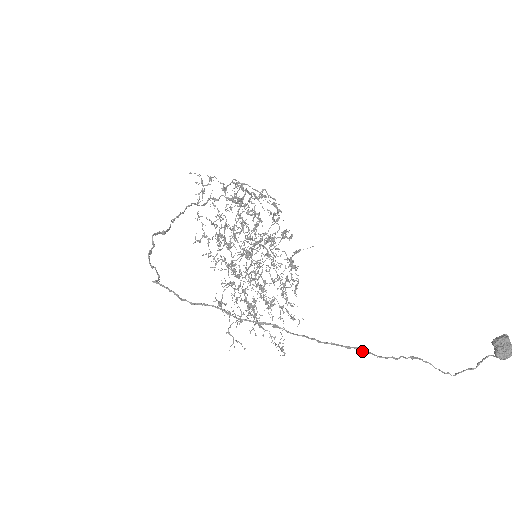
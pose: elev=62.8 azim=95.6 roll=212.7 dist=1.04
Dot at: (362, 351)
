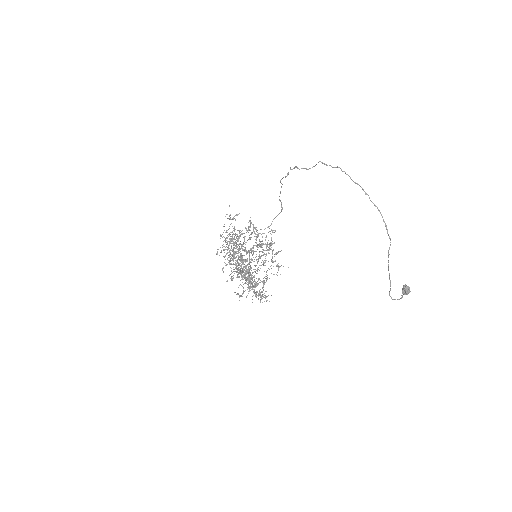
Dot at: (386, 226)
